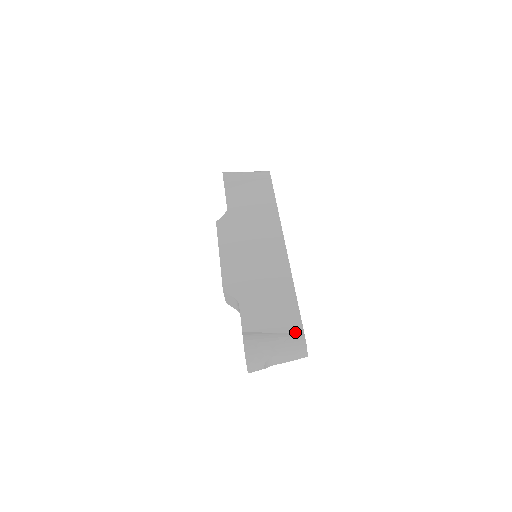
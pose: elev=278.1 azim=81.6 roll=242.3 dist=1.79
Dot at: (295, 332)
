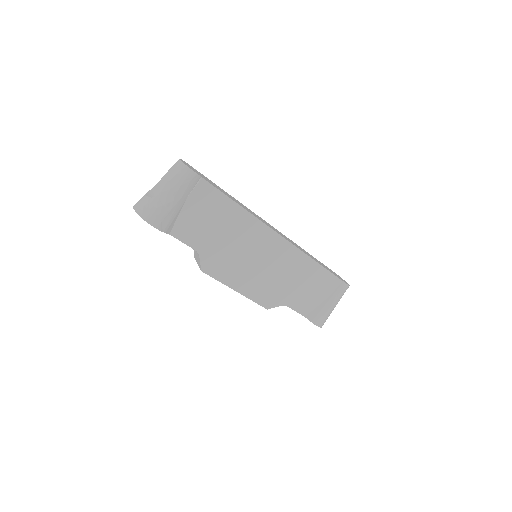
Dot at: (337, 286)
